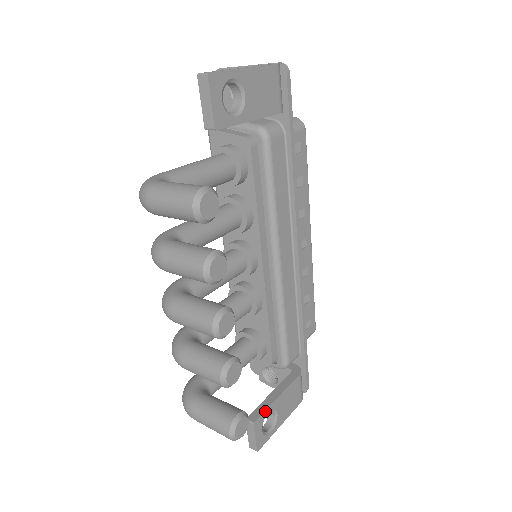
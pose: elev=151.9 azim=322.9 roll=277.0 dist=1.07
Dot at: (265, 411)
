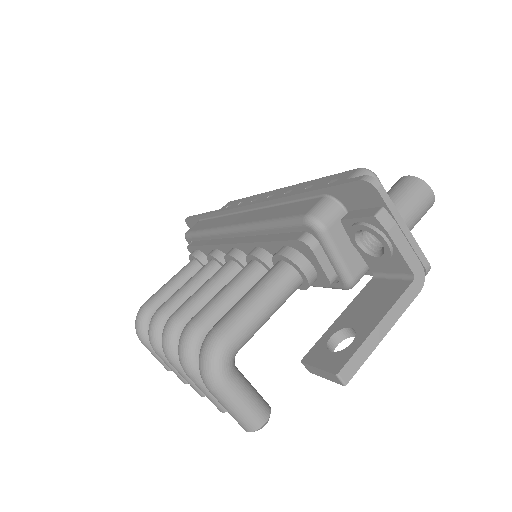
Dot at: occluded
